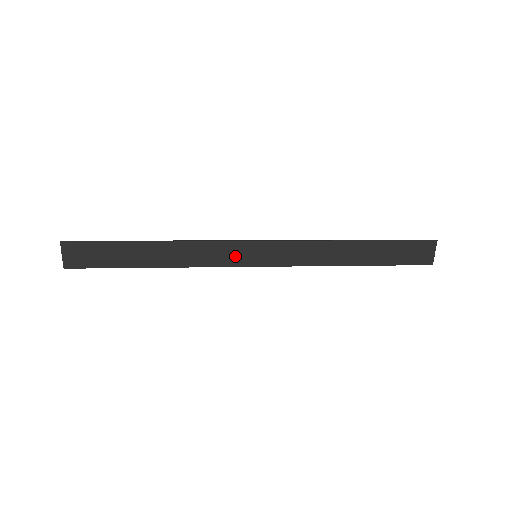
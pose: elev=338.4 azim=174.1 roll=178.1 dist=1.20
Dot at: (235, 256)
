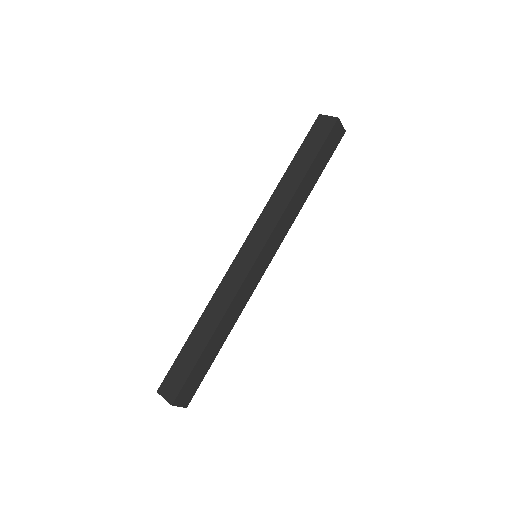
Dot at: (241, 269)
